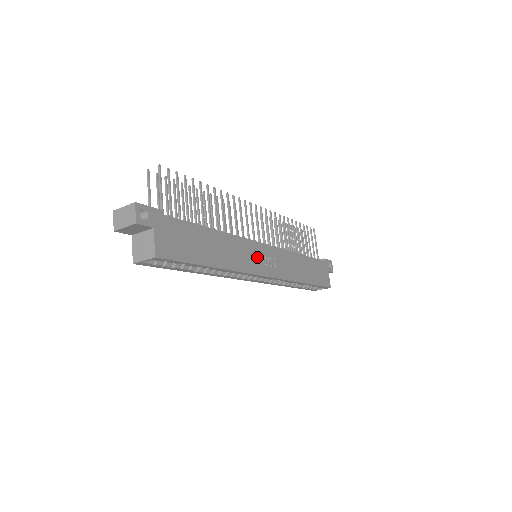
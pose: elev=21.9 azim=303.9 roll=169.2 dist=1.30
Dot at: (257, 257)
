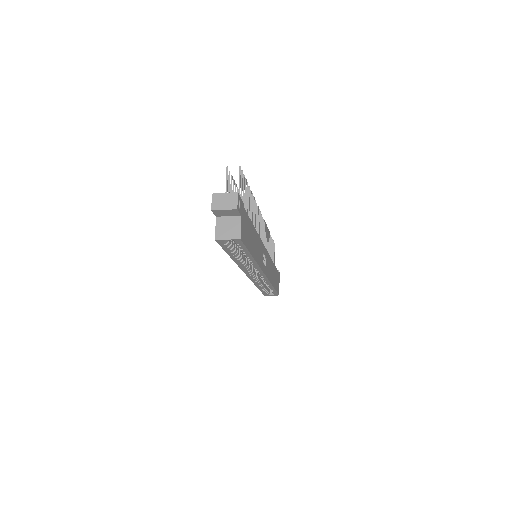
Dot at: (263, 257)
